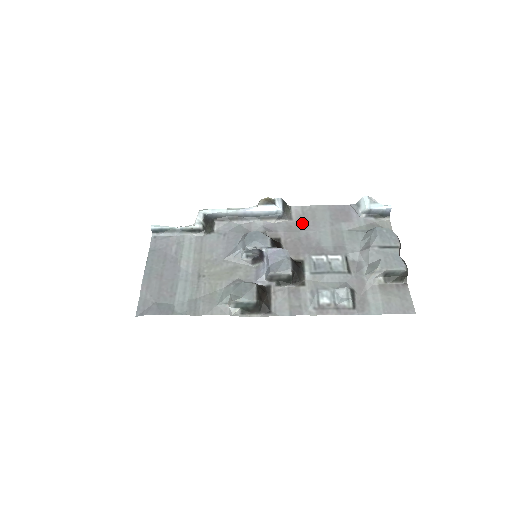
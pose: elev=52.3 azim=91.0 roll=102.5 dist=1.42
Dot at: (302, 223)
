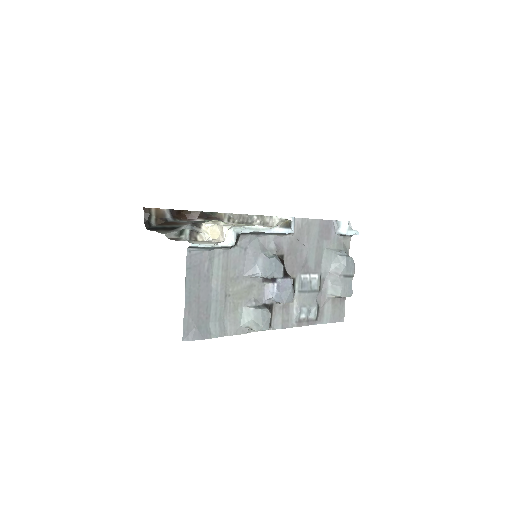
Dot at: (300, 238)
